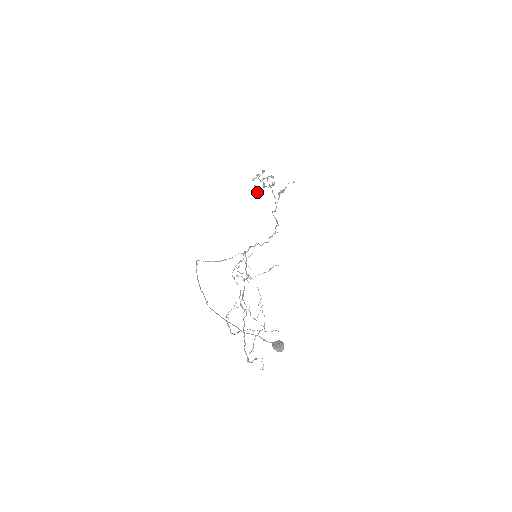
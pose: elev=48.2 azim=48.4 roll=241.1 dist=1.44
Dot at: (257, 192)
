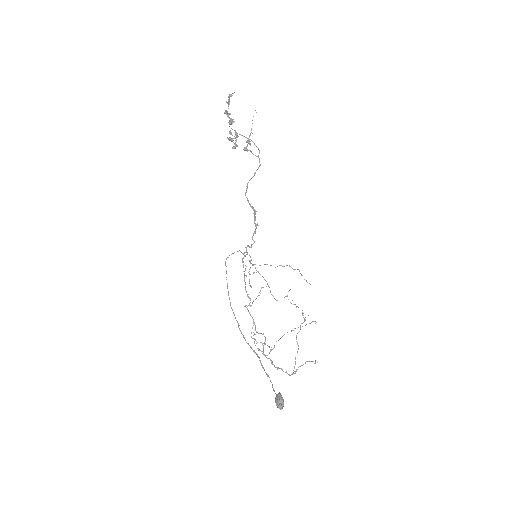
Dot at: (232, 148)
